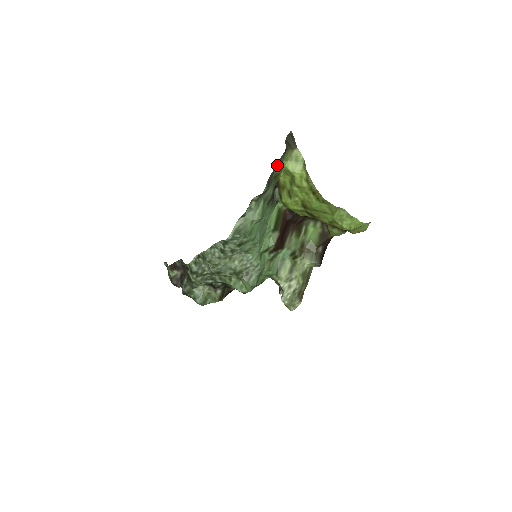
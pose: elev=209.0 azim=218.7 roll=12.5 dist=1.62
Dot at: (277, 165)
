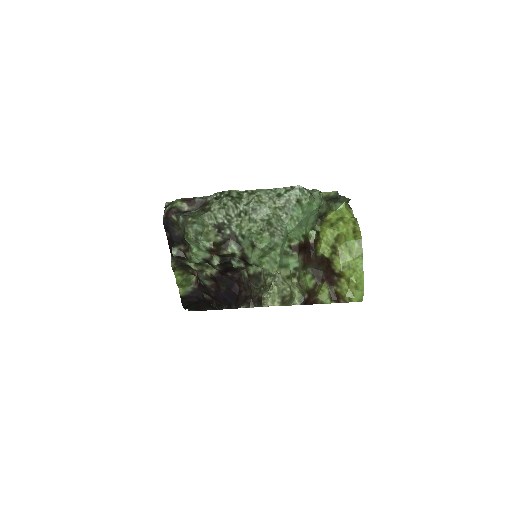
Dot at: (344, 198)
